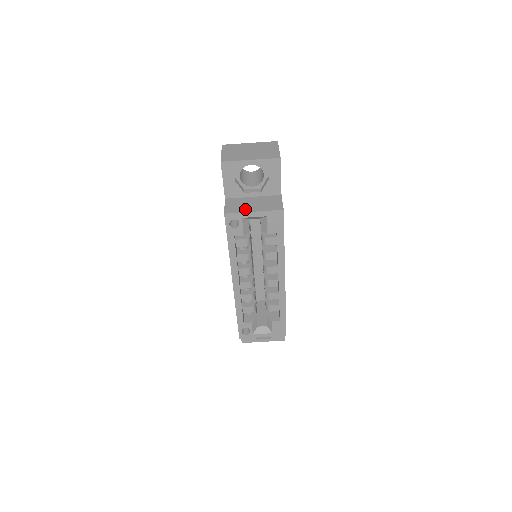
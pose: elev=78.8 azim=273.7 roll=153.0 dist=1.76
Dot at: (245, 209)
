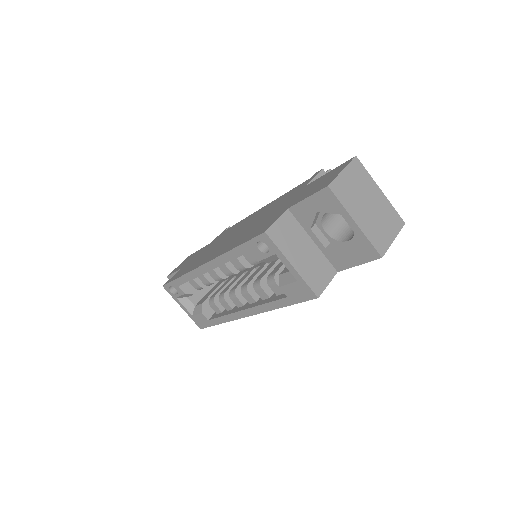
Dot at: (289, 251)
